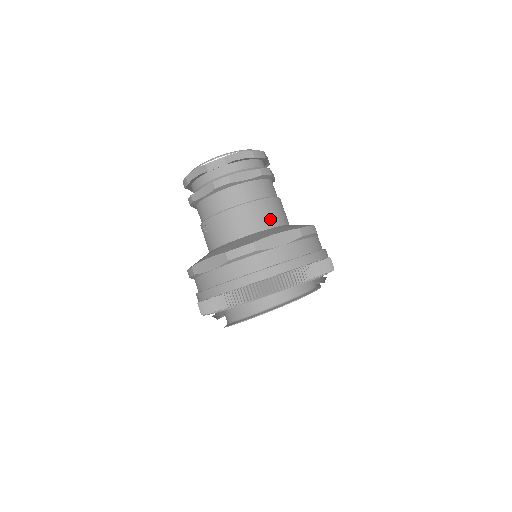
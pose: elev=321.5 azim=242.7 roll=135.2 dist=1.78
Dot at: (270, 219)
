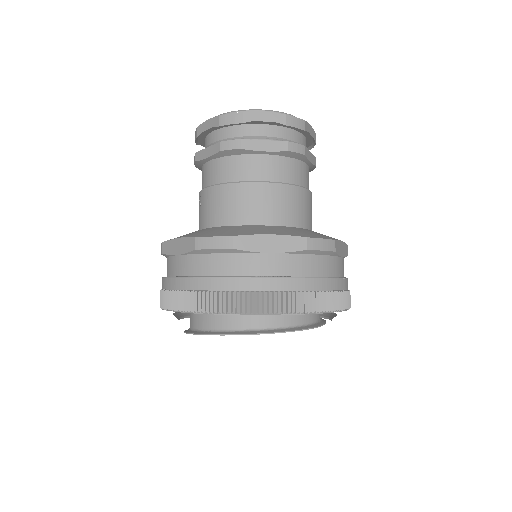
Dot at: (279, 213)
